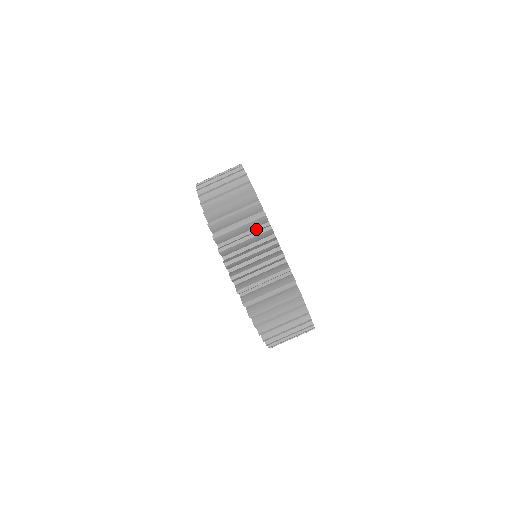
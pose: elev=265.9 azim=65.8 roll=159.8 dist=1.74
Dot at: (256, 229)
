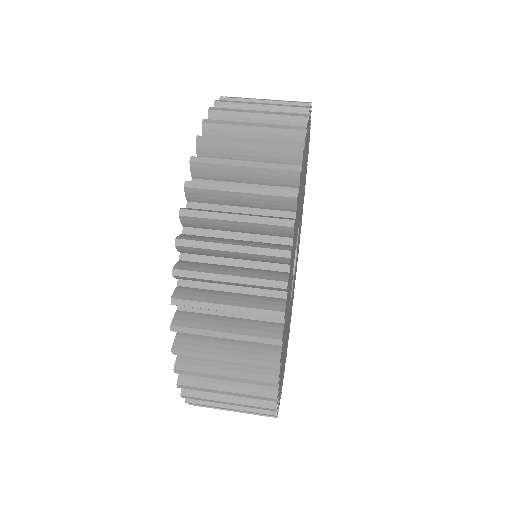
Dot at: occluded
